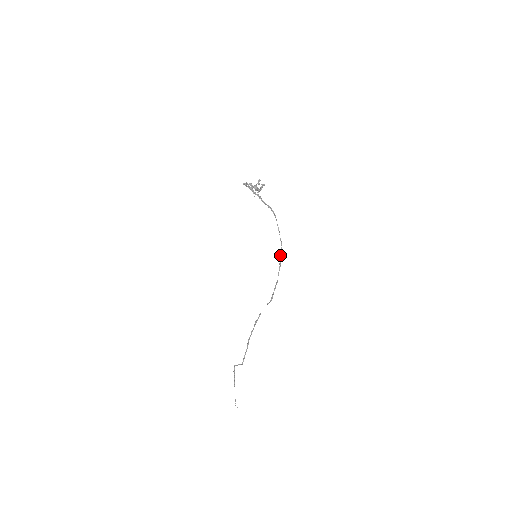
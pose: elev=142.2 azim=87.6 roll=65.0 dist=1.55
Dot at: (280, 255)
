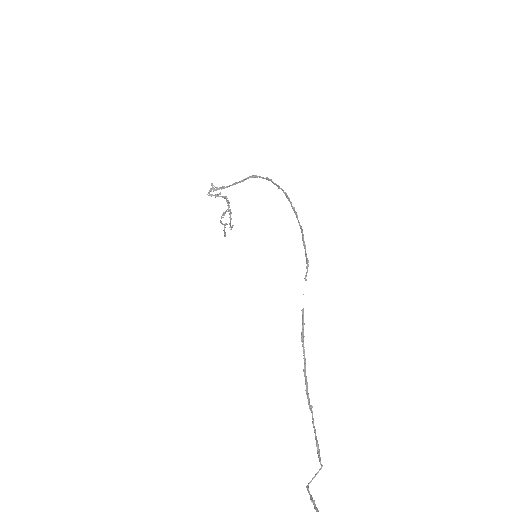
Dot at: (288, 199)
